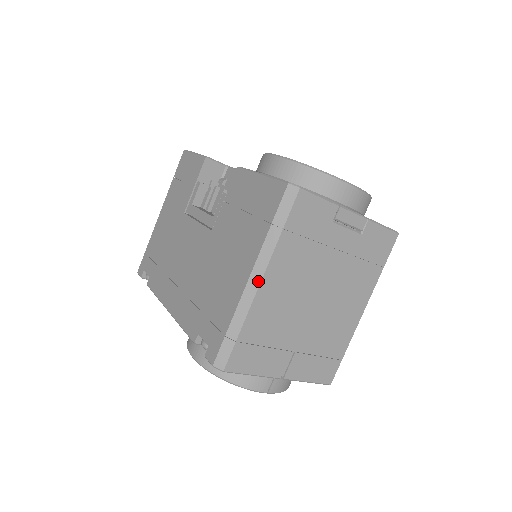
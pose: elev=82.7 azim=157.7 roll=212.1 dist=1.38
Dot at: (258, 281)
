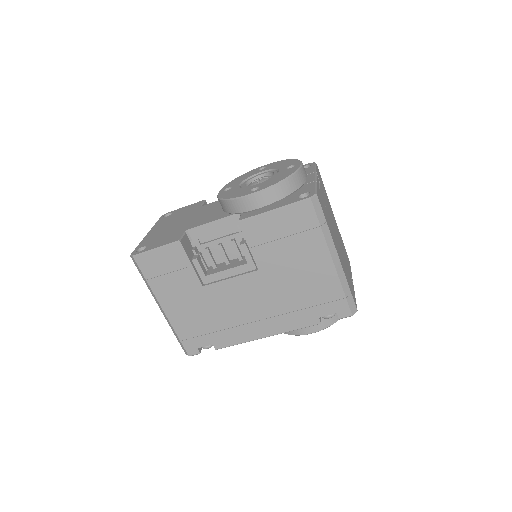
Dot at: (337, 257)
